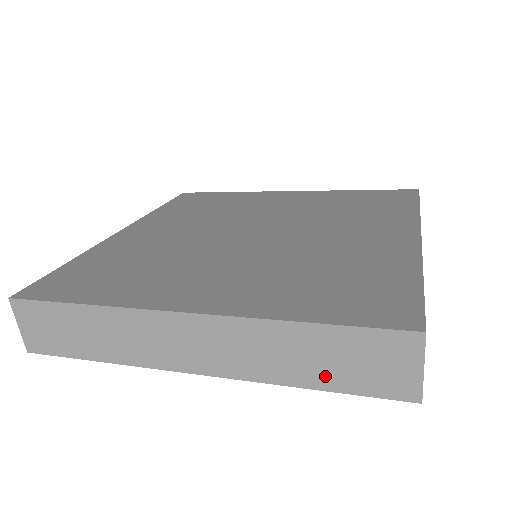
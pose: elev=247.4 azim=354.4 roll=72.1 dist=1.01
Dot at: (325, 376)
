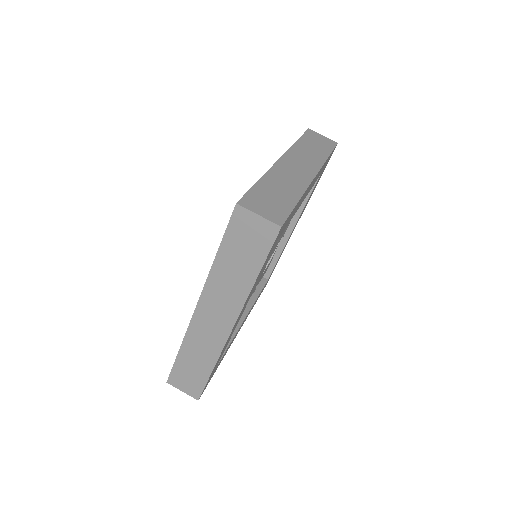
Dot at: (251, 265)
